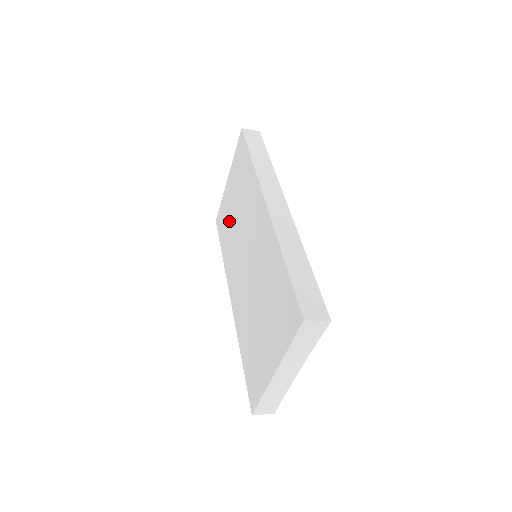
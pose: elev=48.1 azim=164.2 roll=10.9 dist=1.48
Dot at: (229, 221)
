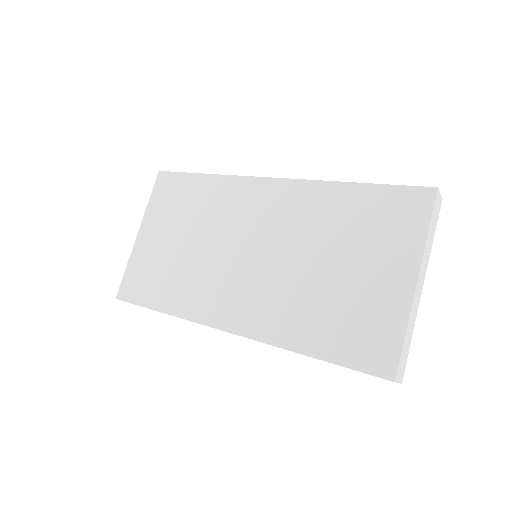
Dot at: (170, 263)
